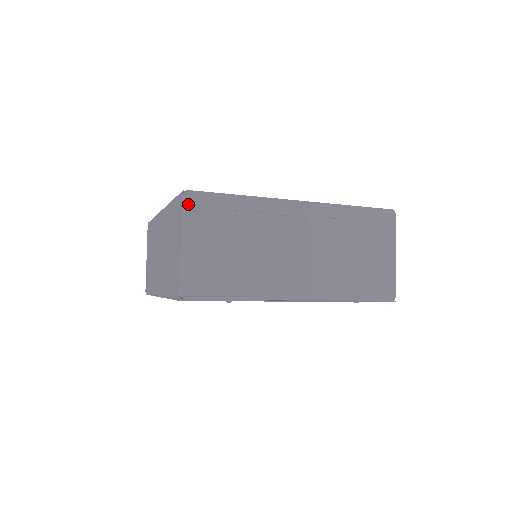
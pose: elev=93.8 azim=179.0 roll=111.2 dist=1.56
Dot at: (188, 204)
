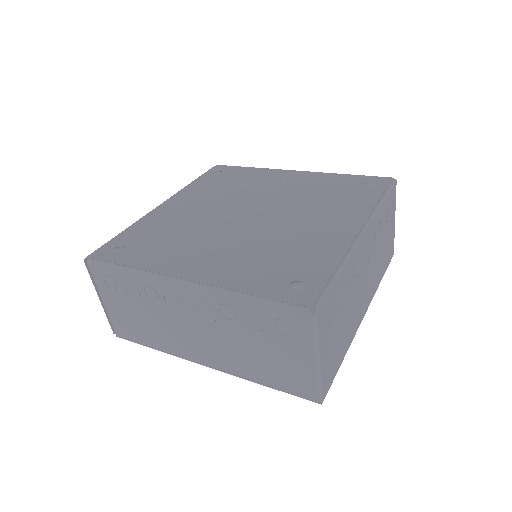
Dot at: (318, 322)
